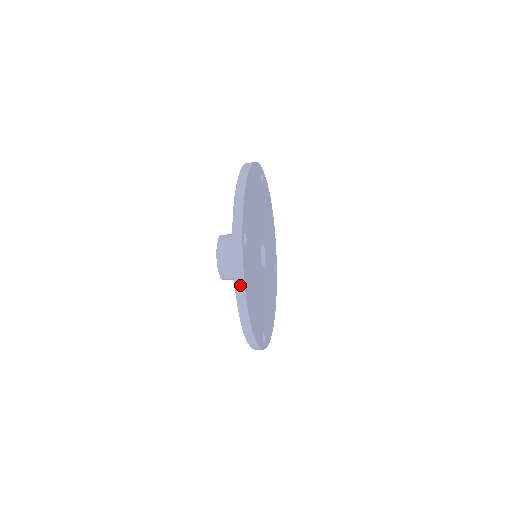
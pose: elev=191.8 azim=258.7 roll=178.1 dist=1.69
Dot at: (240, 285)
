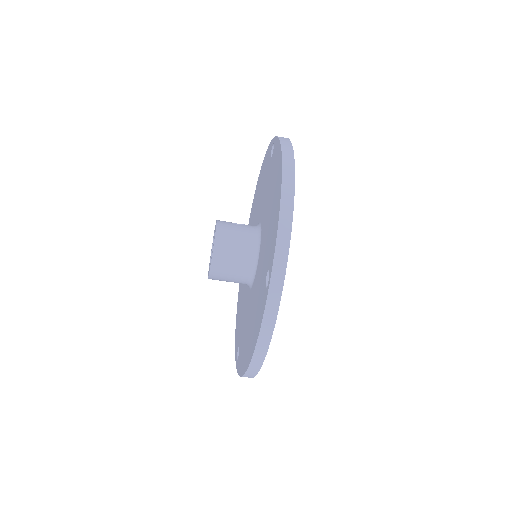
Dot at: (265, 341)
